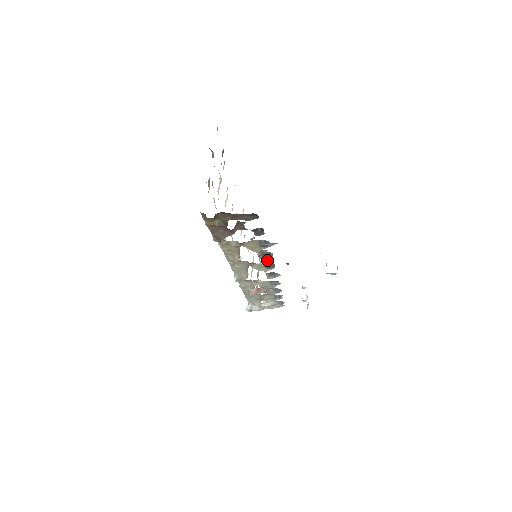
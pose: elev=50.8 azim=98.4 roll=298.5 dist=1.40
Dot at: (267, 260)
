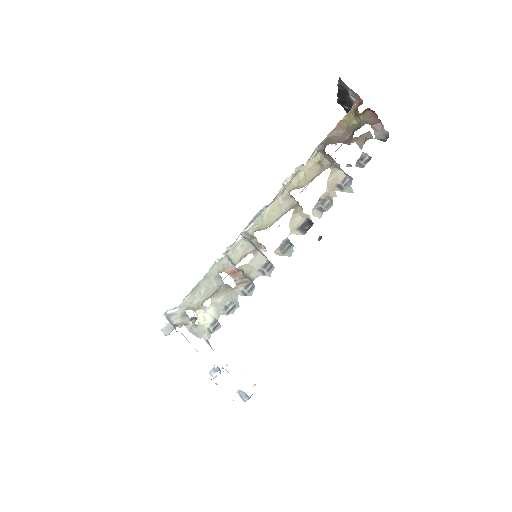
Dot at: (315, 214)
